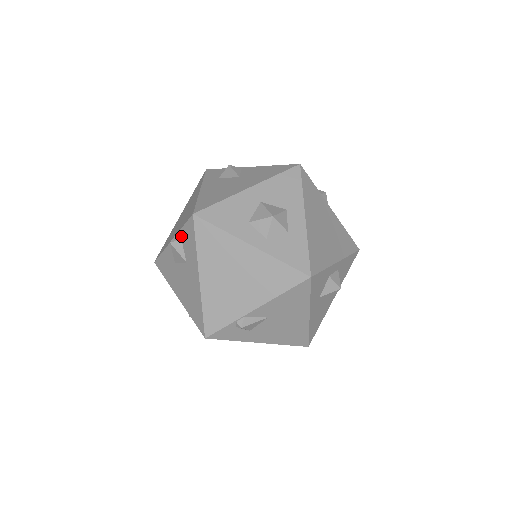
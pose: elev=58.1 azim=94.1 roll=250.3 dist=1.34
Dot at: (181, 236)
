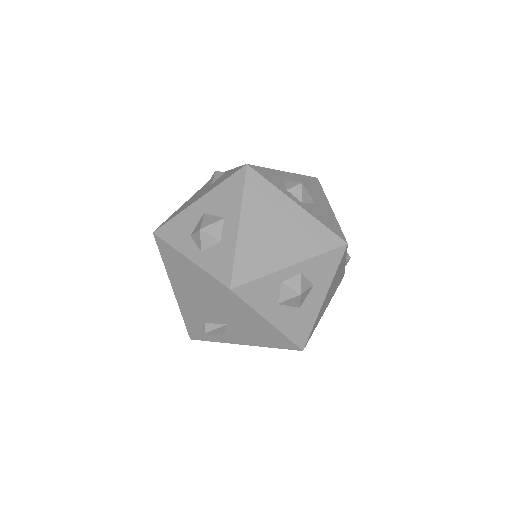
Dot at: occluded
